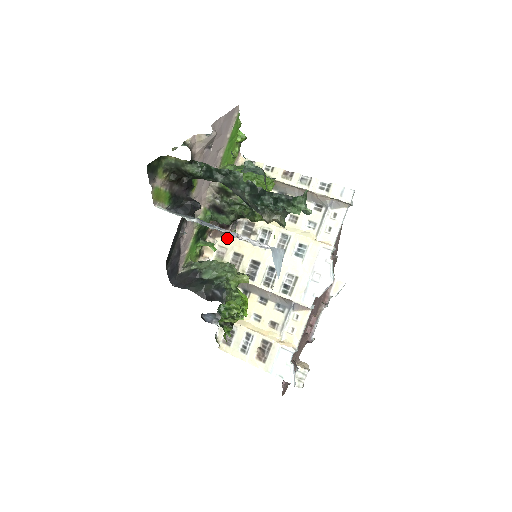
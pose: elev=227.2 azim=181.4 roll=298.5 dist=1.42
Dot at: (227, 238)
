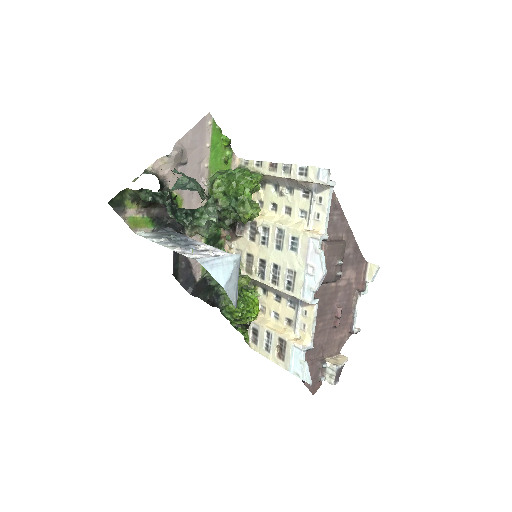
Dot at: (240, 240)
